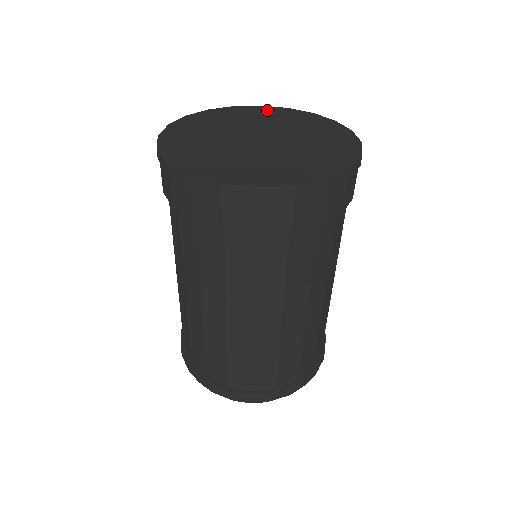
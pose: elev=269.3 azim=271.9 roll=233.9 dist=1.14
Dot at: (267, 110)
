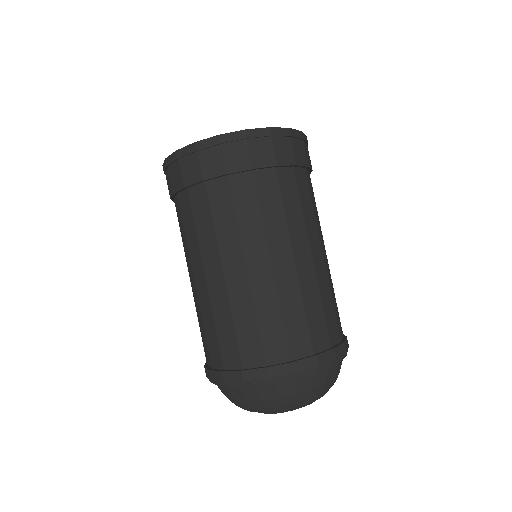
Dot at: occluded
